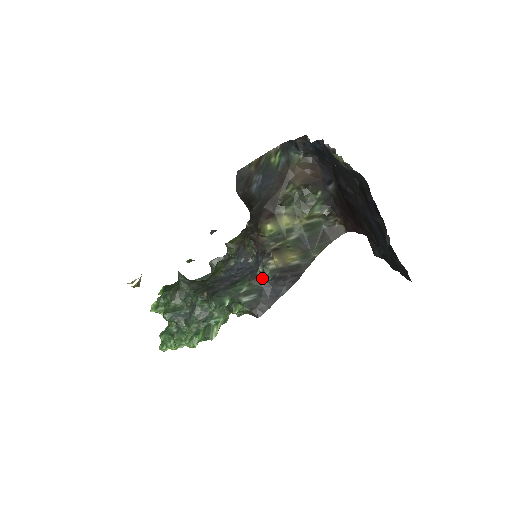
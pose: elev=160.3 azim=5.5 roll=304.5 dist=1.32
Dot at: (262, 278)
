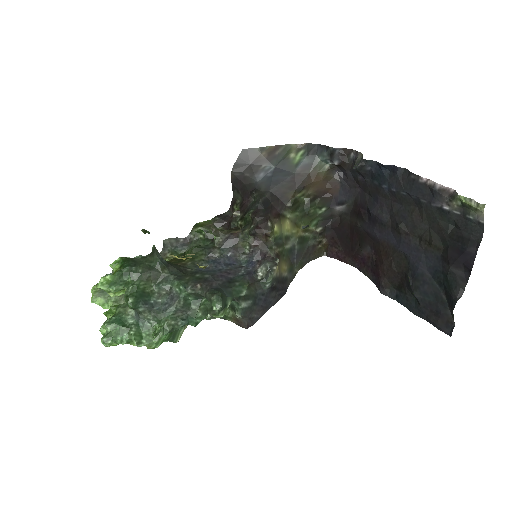
Dot at: (260, 284)
